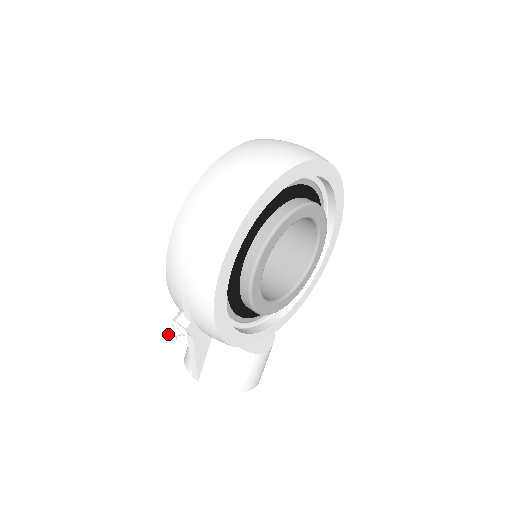
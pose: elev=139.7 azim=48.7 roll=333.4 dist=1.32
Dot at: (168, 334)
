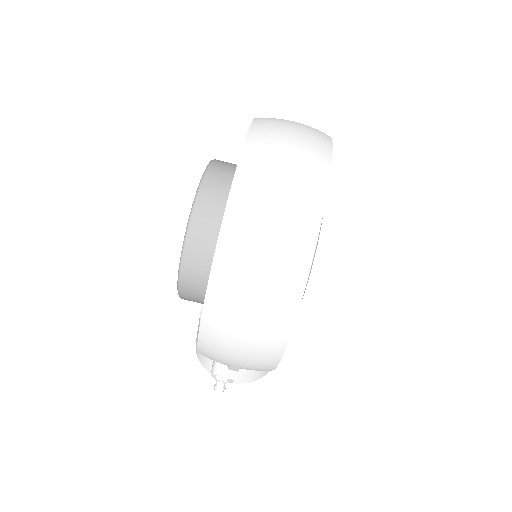
Dot at: (216, 390)
